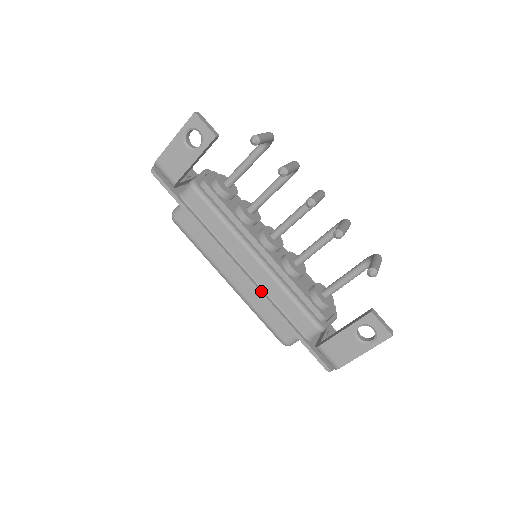
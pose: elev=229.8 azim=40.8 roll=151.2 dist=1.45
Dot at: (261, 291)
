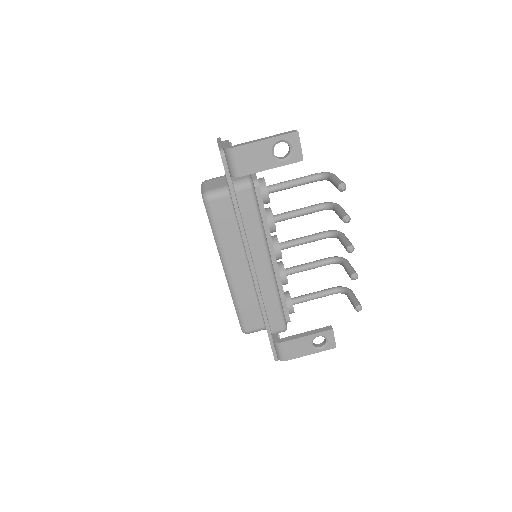
Dot at: (260, 291)
